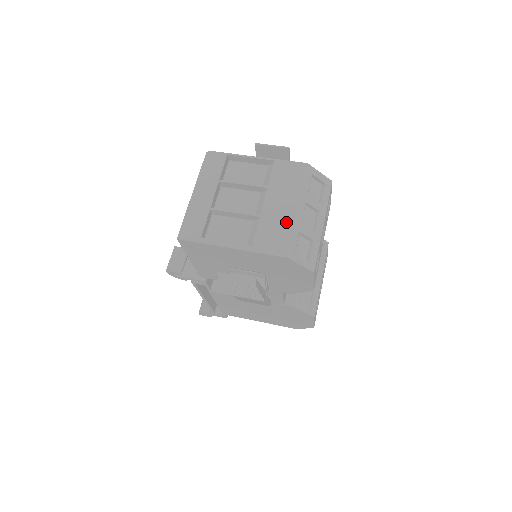
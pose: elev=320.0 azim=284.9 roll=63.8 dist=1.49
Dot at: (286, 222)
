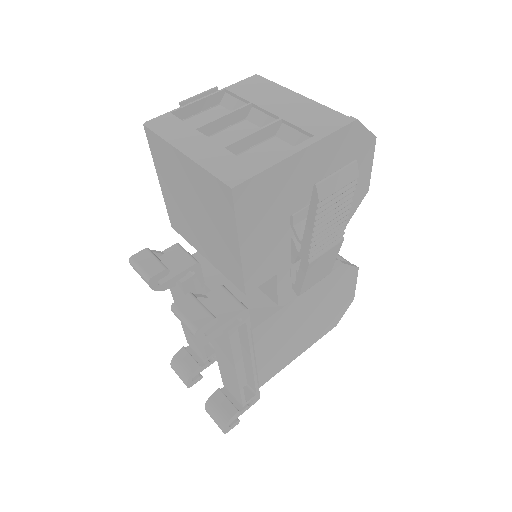
Dot at: (311, 106)
